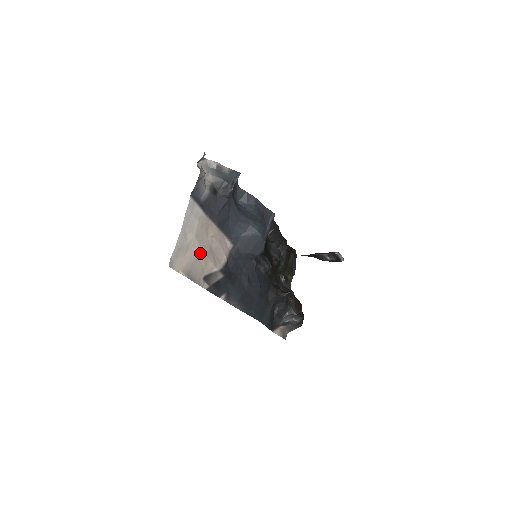
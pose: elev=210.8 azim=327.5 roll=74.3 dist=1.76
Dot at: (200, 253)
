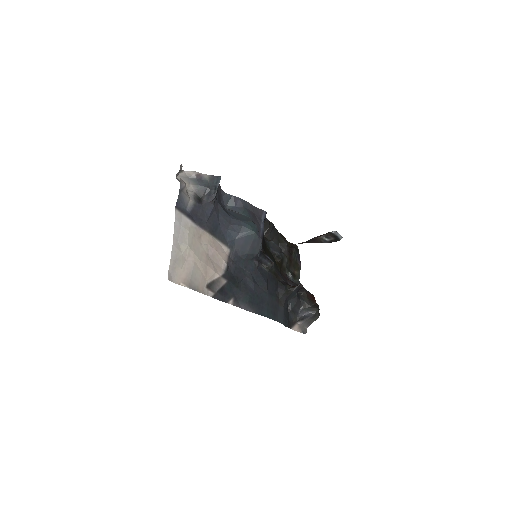
Dot at: (197, 262)
